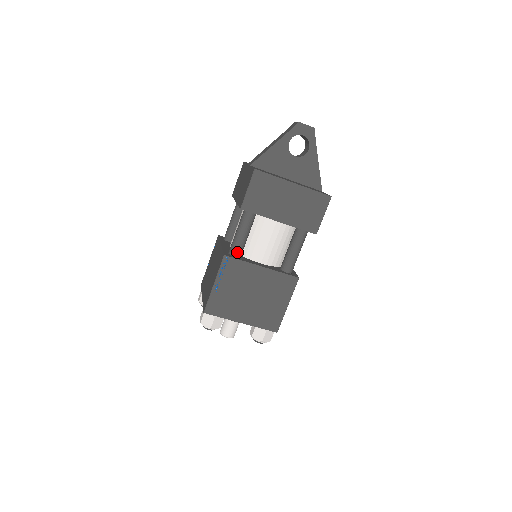
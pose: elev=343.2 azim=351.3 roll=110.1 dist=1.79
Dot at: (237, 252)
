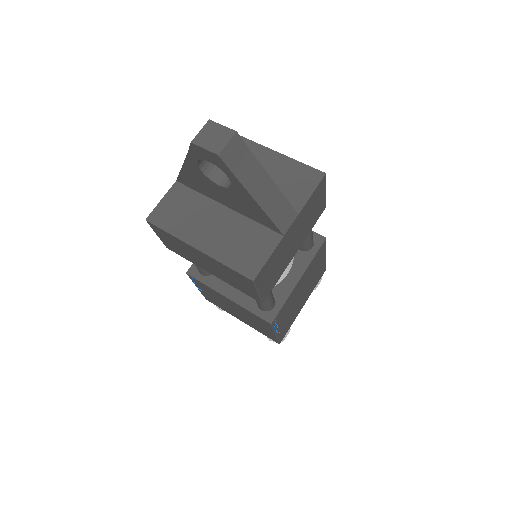
Dot at: (201, 272)
